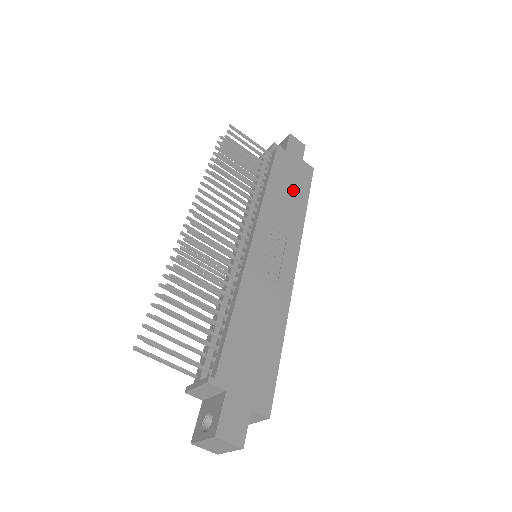
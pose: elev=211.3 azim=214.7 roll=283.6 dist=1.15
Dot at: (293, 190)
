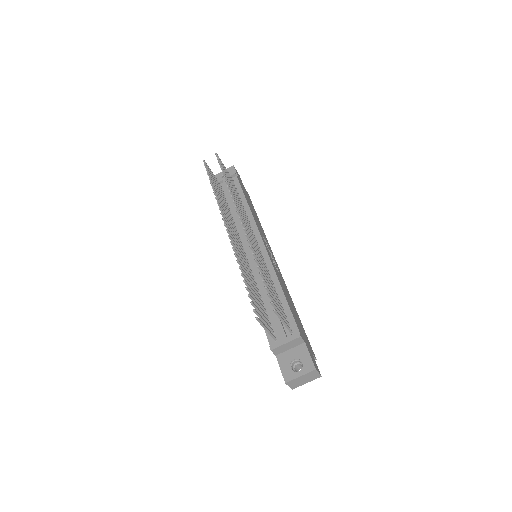
Dot at: (253, 209)
